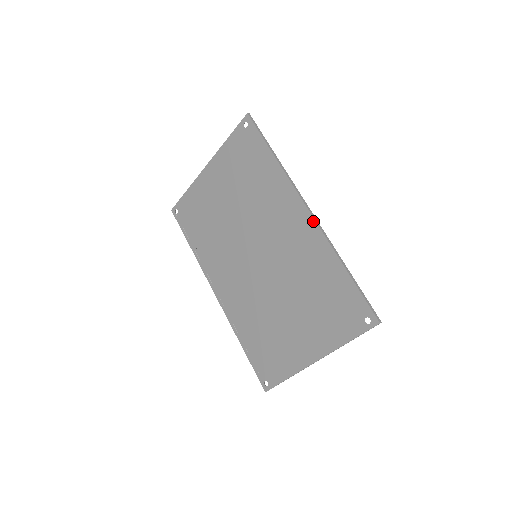
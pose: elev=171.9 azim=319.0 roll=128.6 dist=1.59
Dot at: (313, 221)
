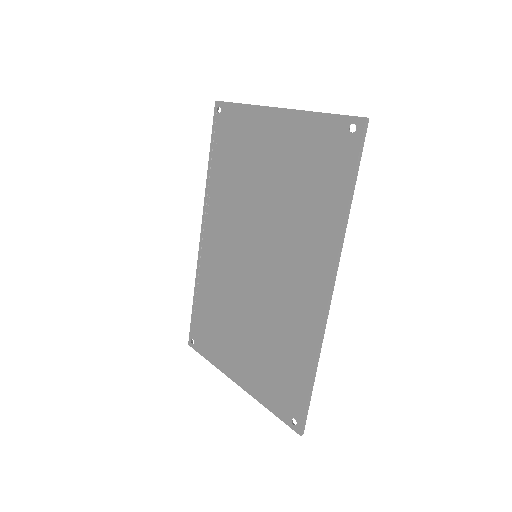
Dot at: (324, 309)
